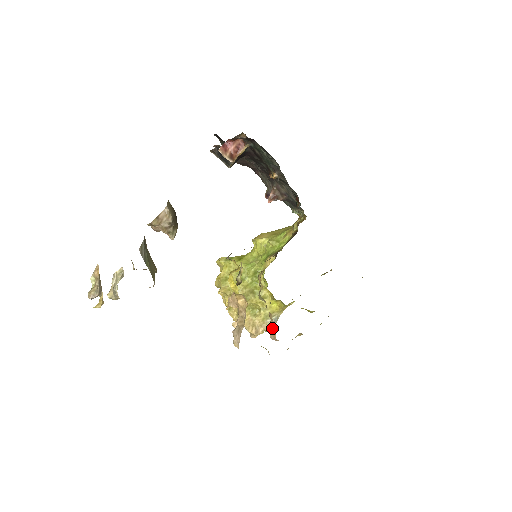
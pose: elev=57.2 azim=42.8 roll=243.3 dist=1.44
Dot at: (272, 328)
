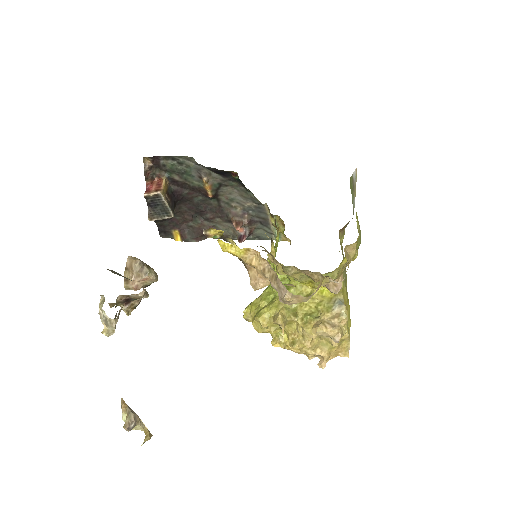
Dot at: occluded
